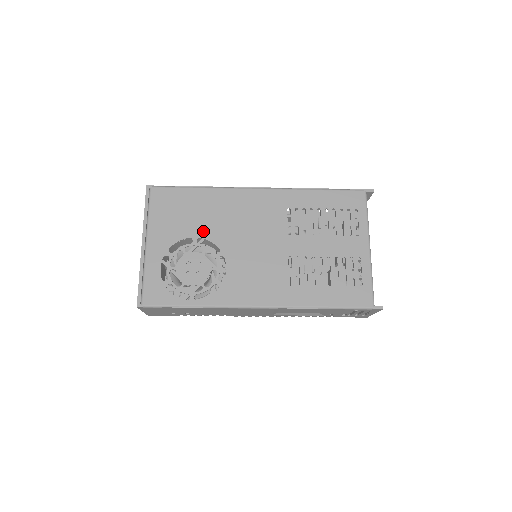
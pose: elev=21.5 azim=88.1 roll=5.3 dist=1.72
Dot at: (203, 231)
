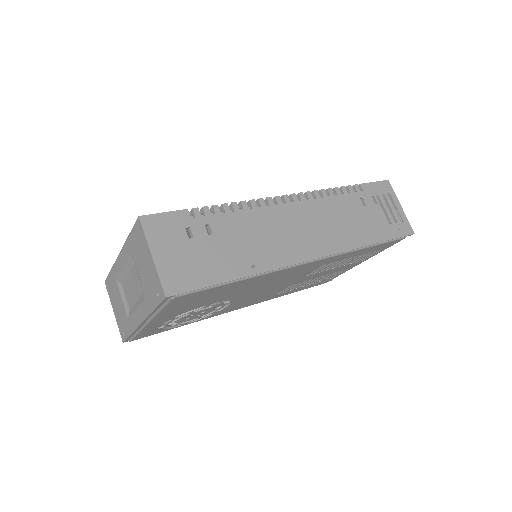
Dot at: occluded
